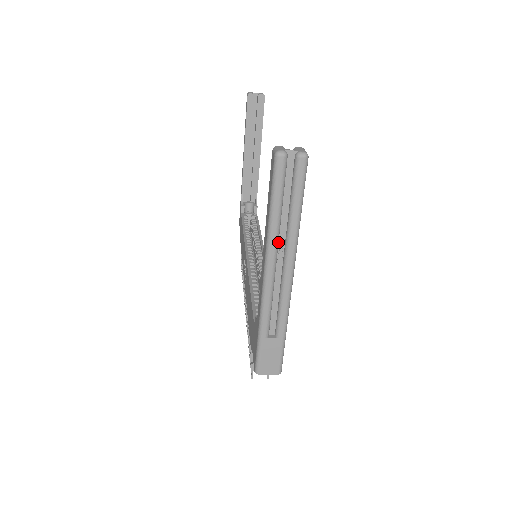
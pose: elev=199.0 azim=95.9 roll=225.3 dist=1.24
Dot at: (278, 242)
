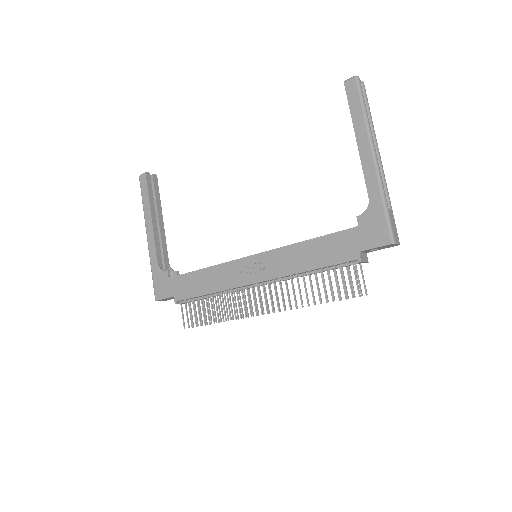
Dot at: (370, 134)
